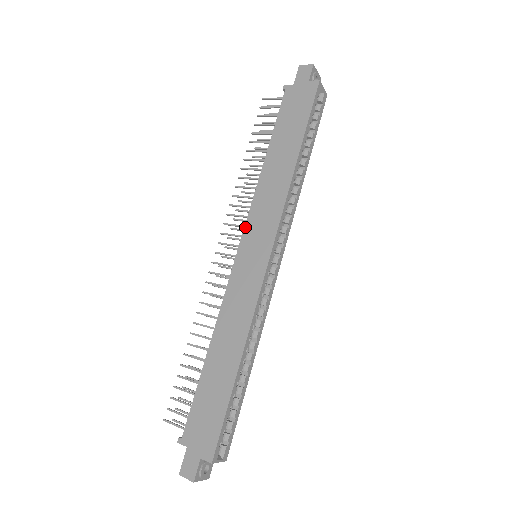
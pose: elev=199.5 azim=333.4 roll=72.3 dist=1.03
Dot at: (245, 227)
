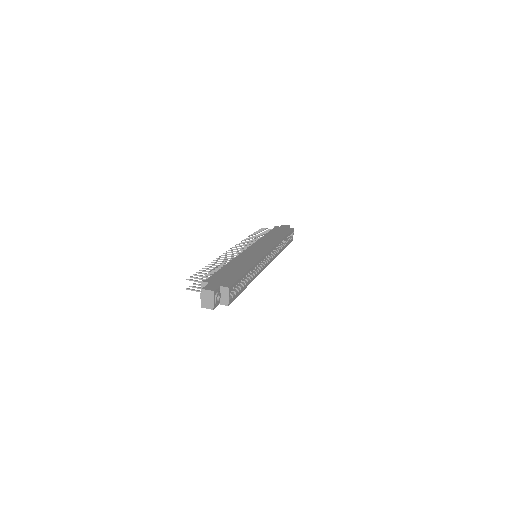
Dot at: (253, 244)
